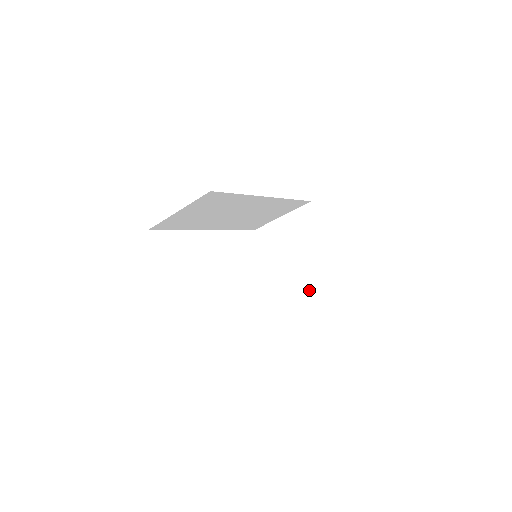
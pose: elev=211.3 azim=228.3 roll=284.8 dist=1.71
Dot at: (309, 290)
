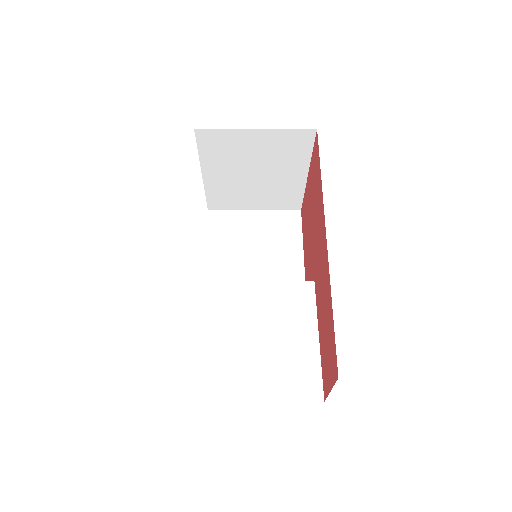
Dot at: (258, 201)
